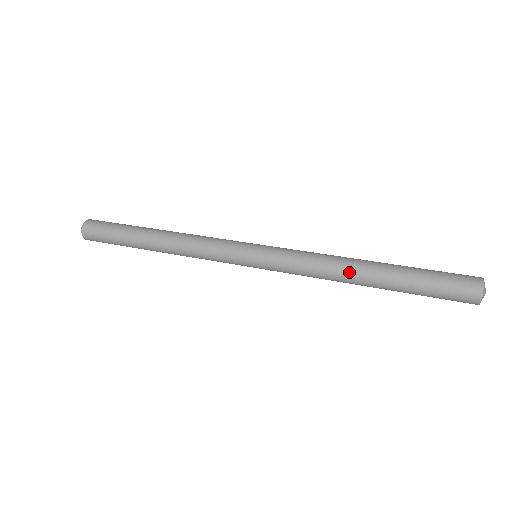
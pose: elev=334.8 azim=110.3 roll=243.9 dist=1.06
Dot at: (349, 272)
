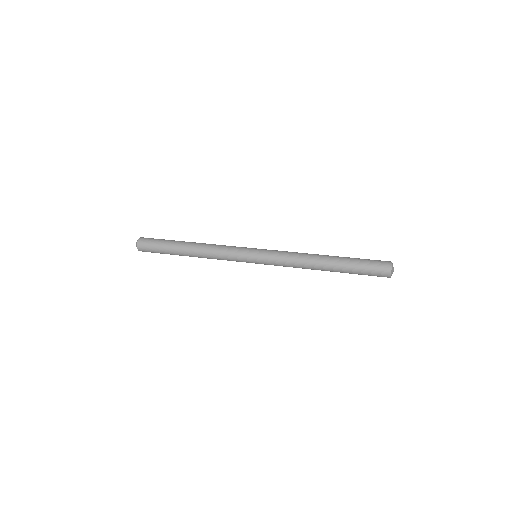
Dot at: (314, 261)
